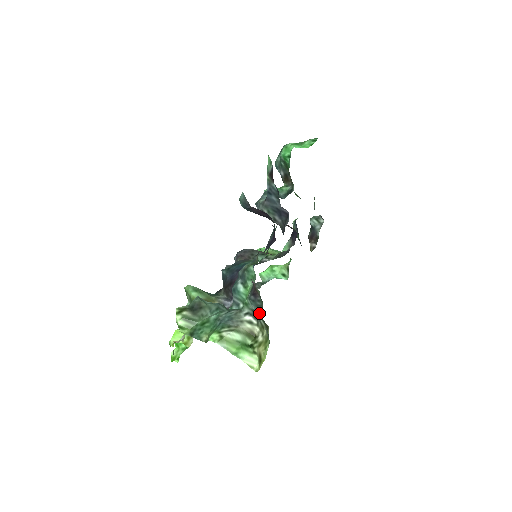
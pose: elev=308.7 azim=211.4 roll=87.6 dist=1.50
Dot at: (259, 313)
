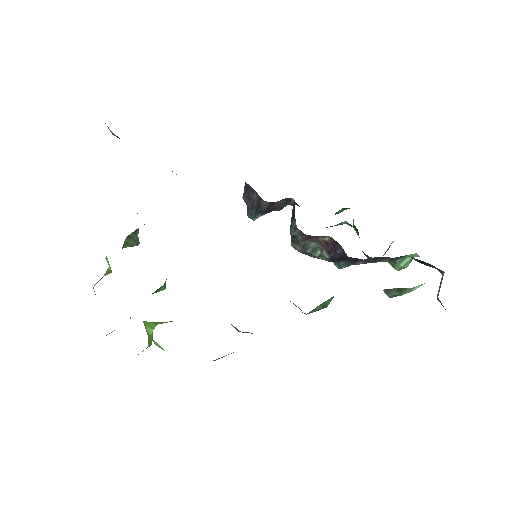
Dot at: occluded
